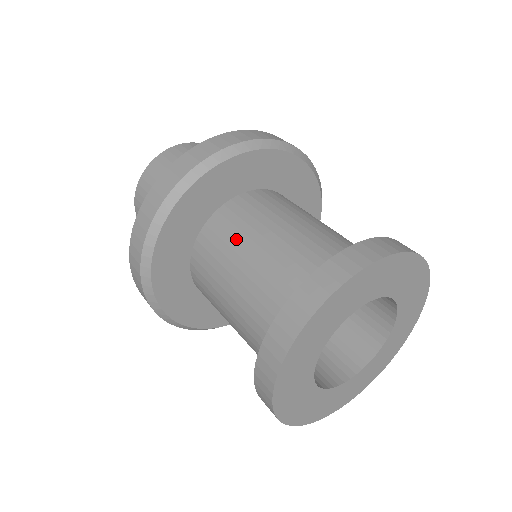
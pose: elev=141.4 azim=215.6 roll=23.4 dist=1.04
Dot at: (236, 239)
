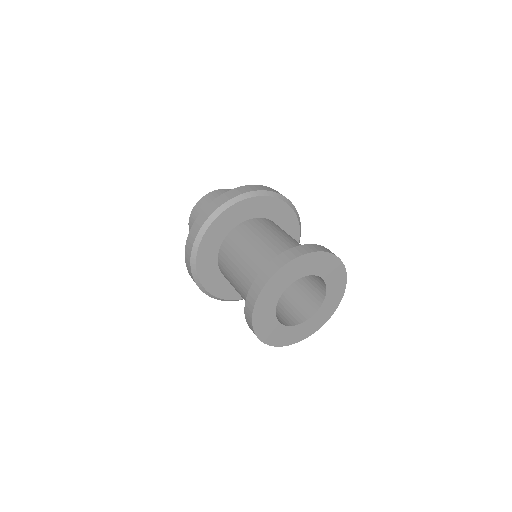
Dot at: (239, 247)
